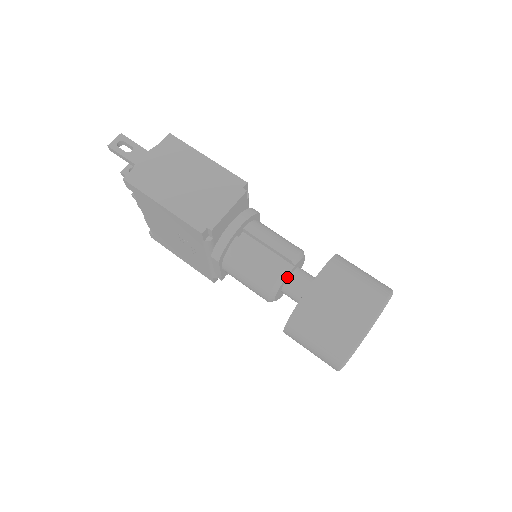
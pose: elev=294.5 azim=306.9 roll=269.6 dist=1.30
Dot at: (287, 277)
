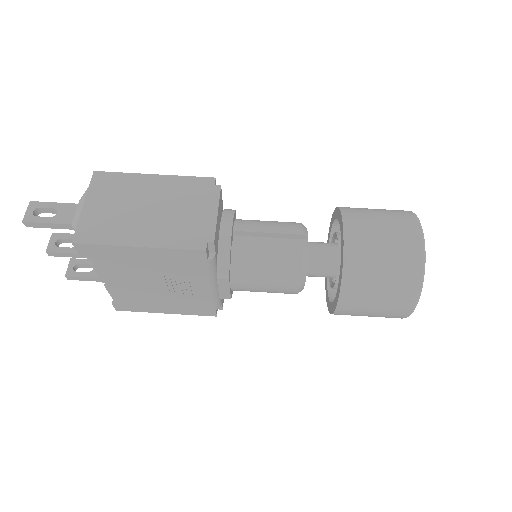
Dot at: occluded
